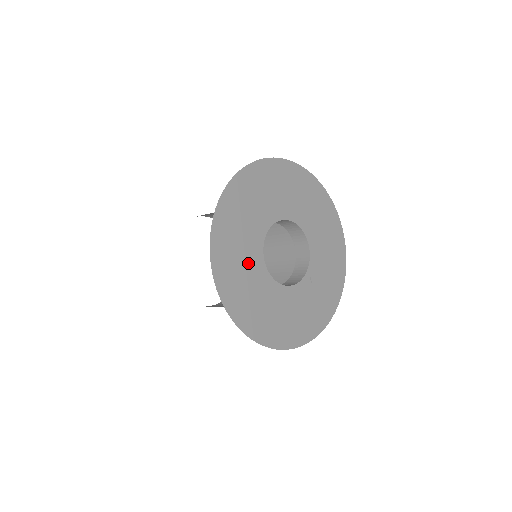
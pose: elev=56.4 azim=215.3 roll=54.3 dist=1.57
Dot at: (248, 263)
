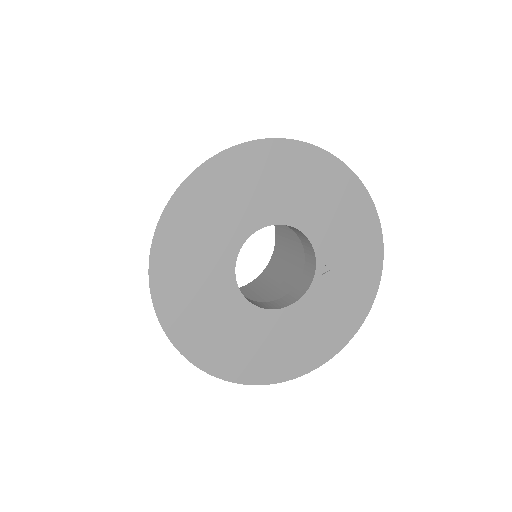
Dot at: (231, 322)
